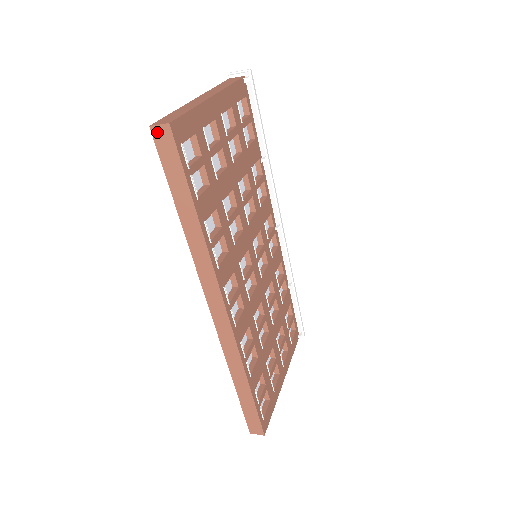
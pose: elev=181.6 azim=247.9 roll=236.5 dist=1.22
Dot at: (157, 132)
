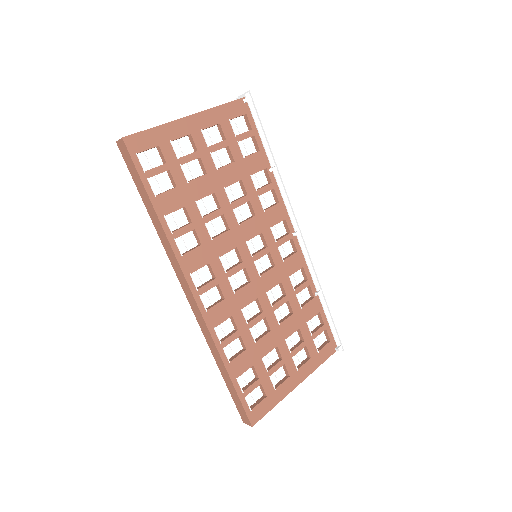
Dot at: (120, 145)
